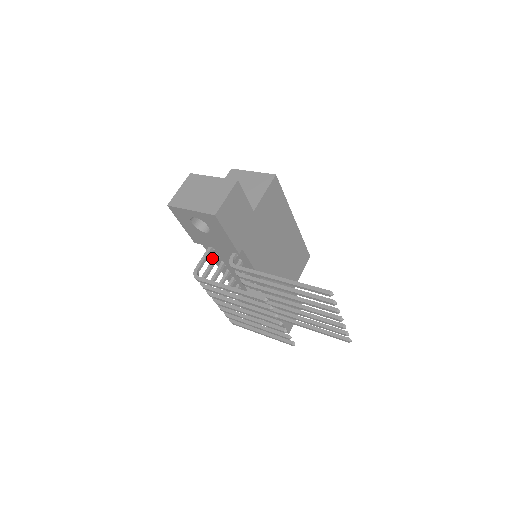
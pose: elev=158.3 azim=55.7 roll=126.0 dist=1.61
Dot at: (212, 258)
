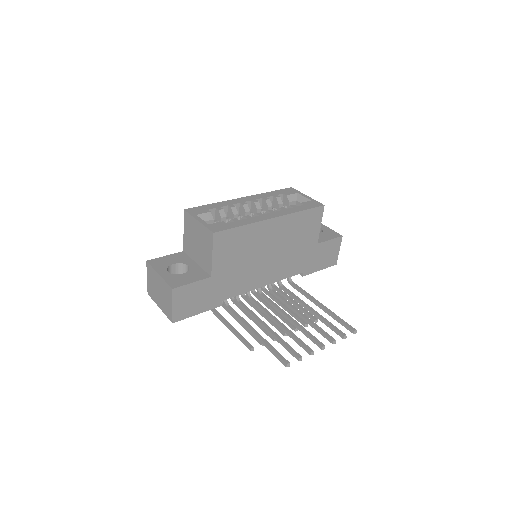
Dot at: occluded
